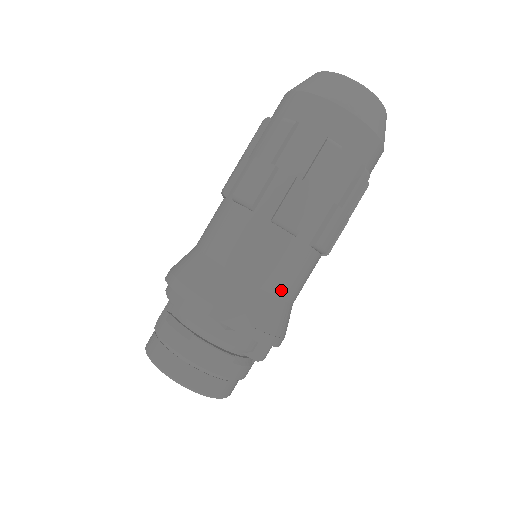
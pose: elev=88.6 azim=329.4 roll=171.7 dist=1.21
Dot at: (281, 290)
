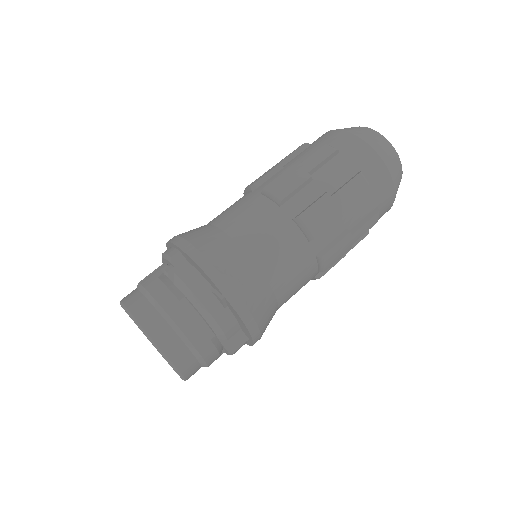
Dot at: (279, 286)
